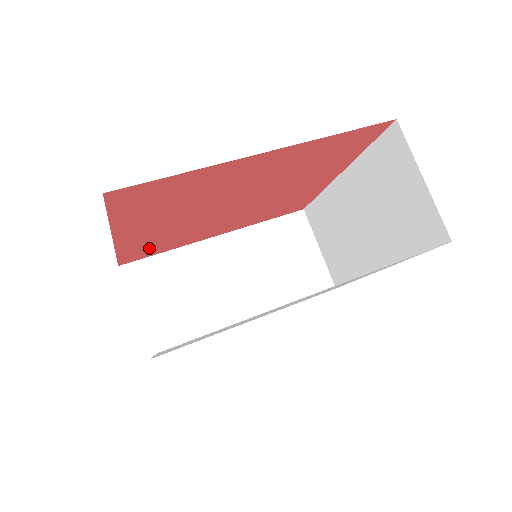
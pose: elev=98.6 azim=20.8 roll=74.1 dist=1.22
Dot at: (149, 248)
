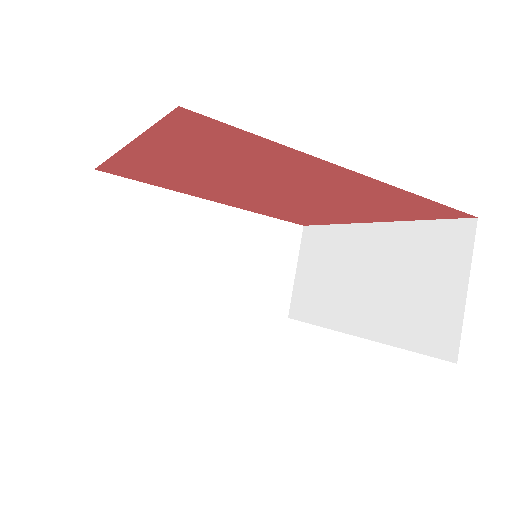
Dot at: (143, 174)
